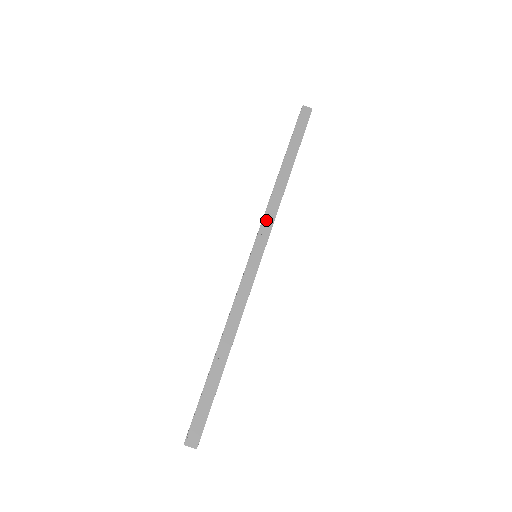
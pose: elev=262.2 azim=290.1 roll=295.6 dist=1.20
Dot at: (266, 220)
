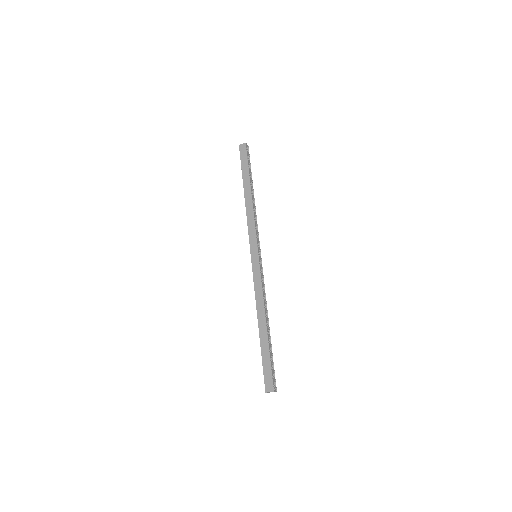
Dot at: (250, 231)
